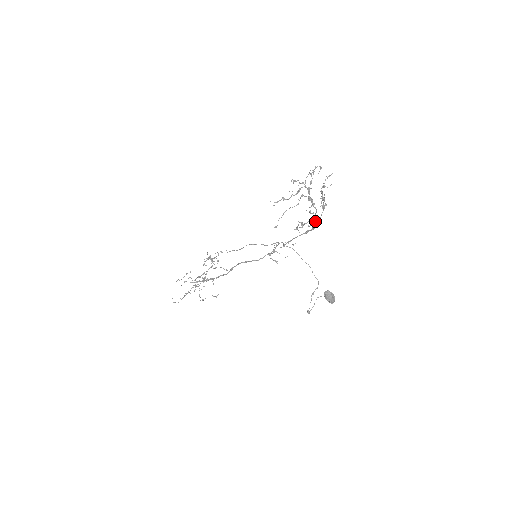
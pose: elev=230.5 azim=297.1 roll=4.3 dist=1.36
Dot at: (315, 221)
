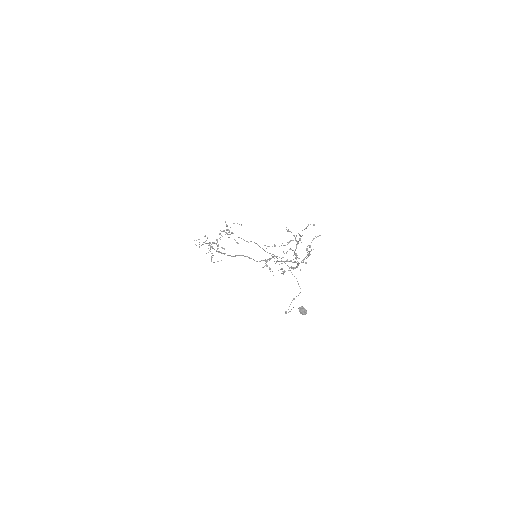
Dot at: occluded
